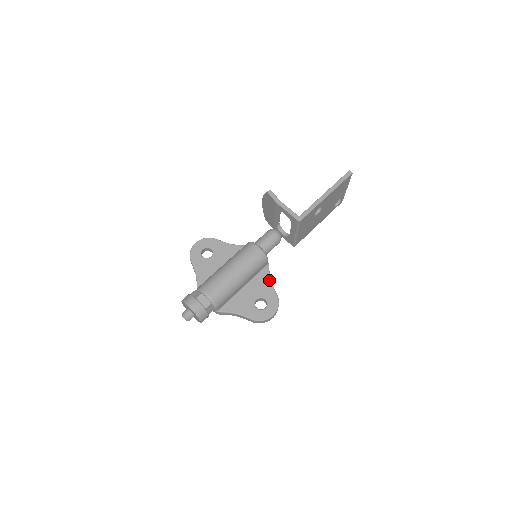
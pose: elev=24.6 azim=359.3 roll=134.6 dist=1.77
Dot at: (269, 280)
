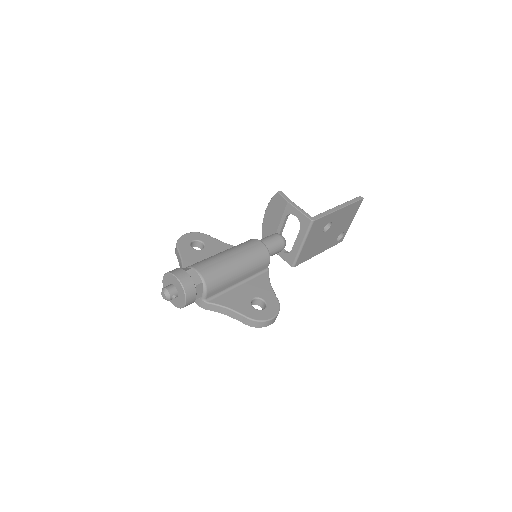
Dot at: (269, 283)
